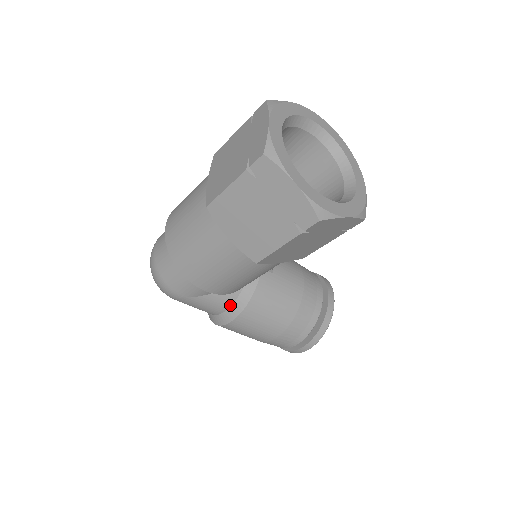
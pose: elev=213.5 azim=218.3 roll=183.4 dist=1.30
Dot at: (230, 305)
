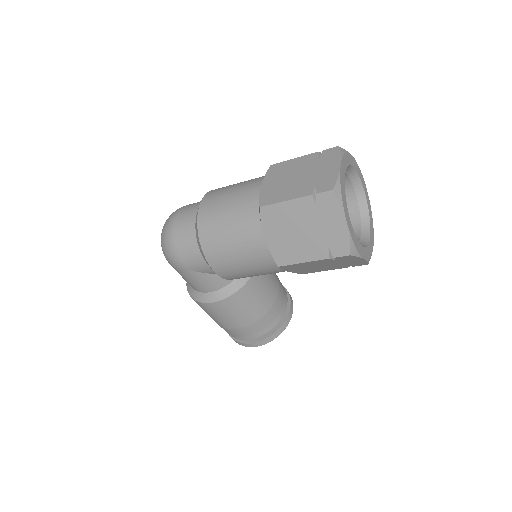
Dot at: (219, 288)
